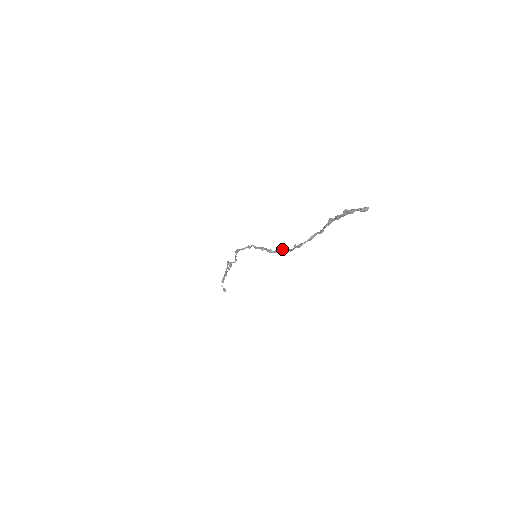
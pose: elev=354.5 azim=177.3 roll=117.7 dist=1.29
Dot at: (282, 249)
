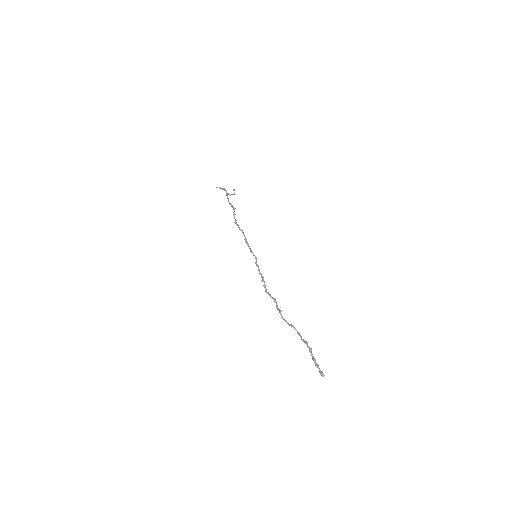
Dot at: (273, 298)
